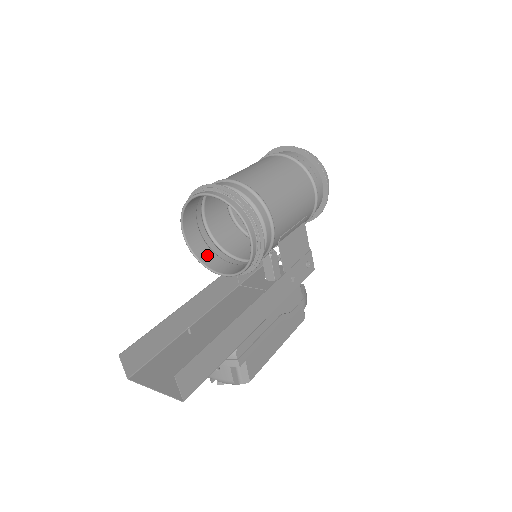
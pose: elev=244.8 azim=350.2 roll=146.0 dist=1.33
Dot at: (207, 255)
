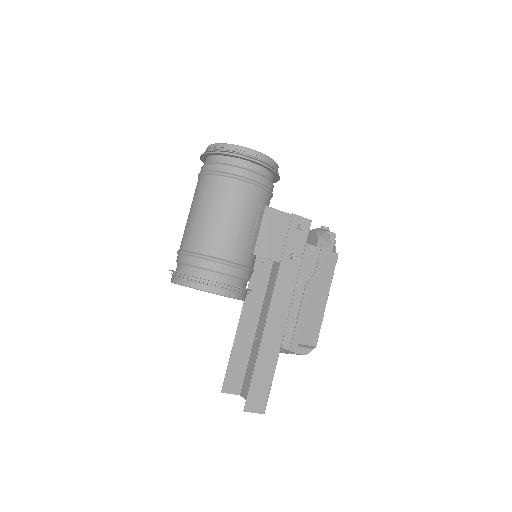
Dot at: occluded
